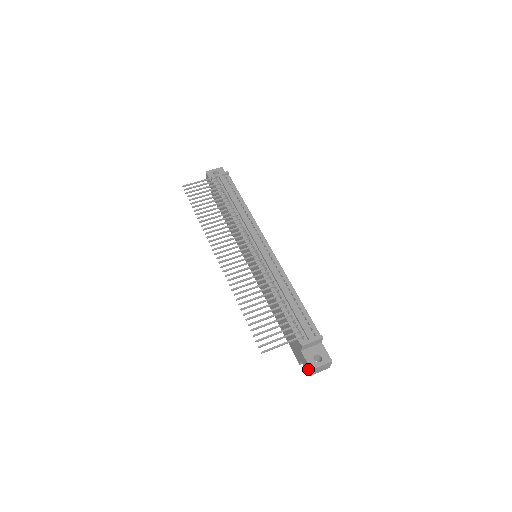
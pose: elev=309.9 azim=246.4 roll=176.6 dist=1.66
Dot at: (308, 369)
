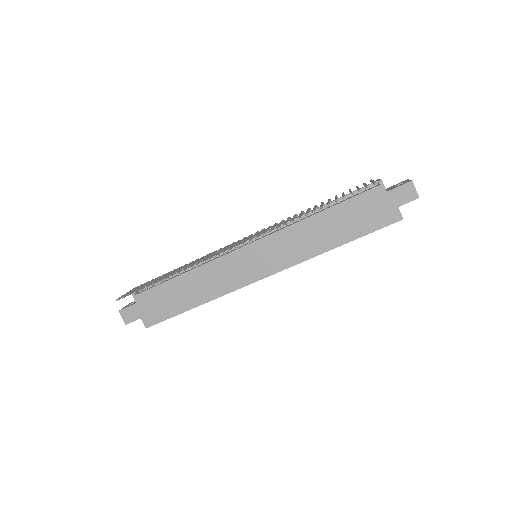
Dot at: (410, 190)
